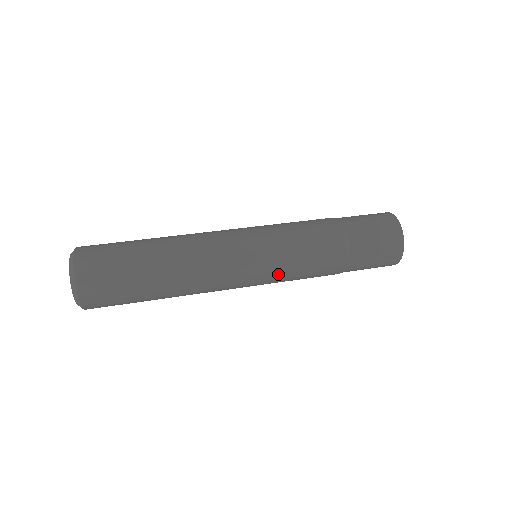
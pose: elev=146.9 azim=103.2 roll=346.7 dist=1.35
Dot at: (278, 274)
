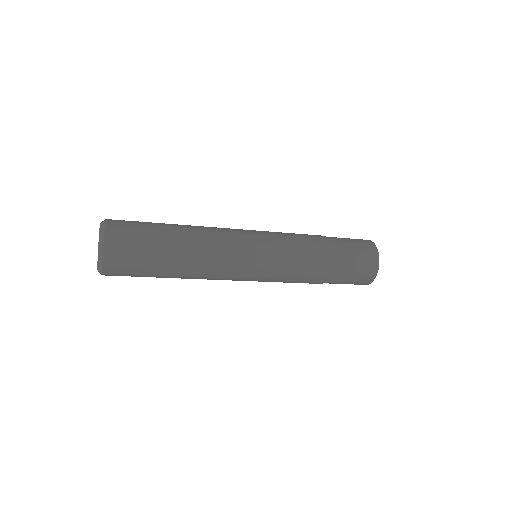
Dot at: (277, 260)
